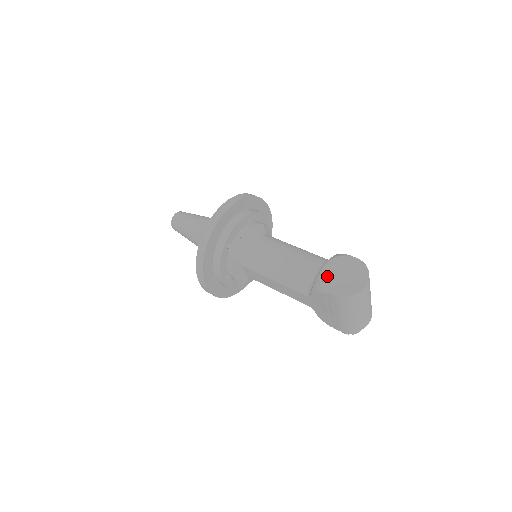
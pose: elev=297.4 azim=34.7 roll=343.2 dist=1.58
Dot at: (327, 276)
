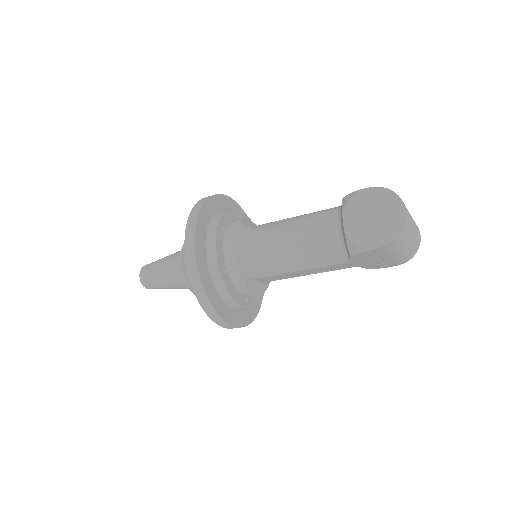
Dot at: (356, 231)
